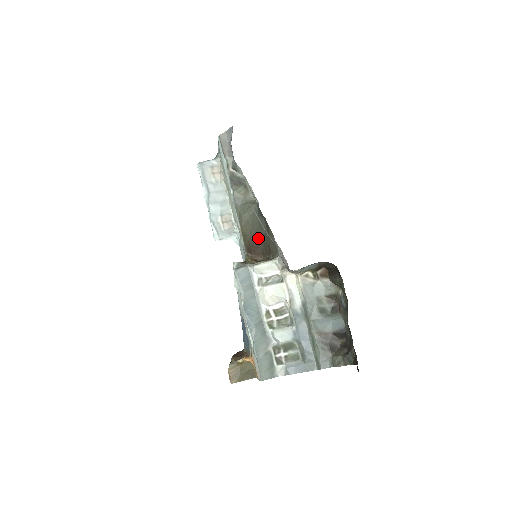
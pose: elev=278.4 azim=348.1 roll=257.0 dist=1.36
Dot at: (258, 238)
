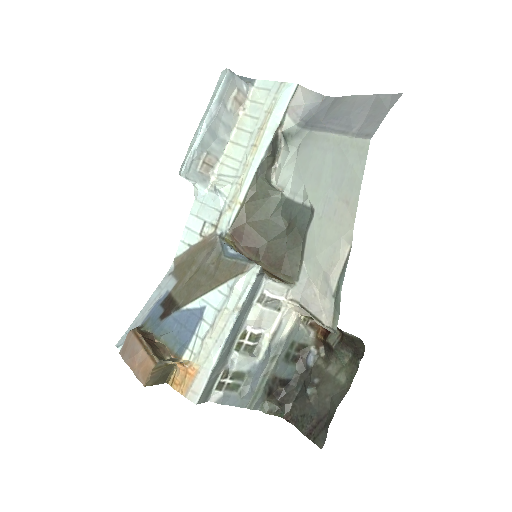
Dot at: (262, 233)
